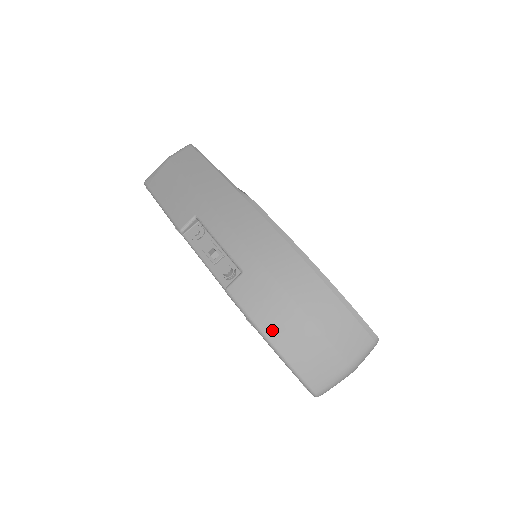
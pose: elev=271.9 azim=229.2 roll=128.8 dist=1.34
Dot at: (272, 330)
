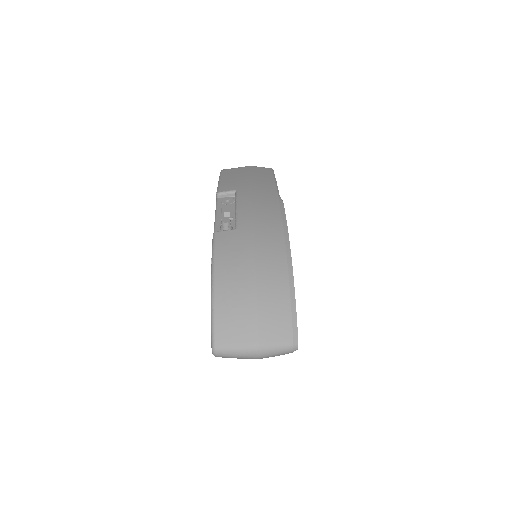
Dot at: (222, 274)
